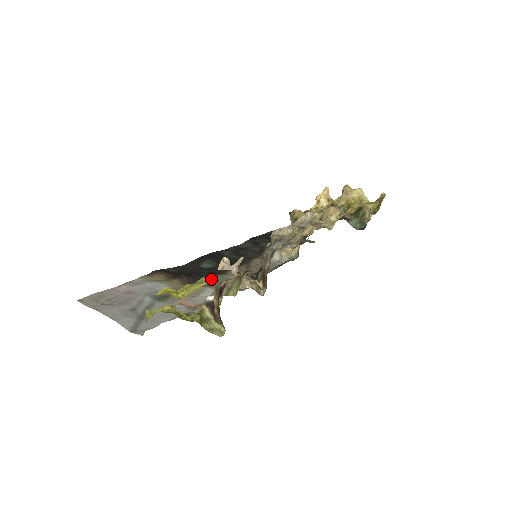
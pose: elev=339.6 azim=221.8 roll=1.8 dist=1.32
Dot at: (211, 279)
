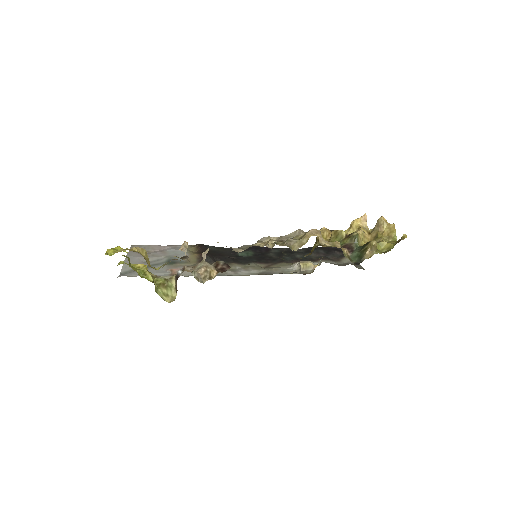
Dot at: occluded
